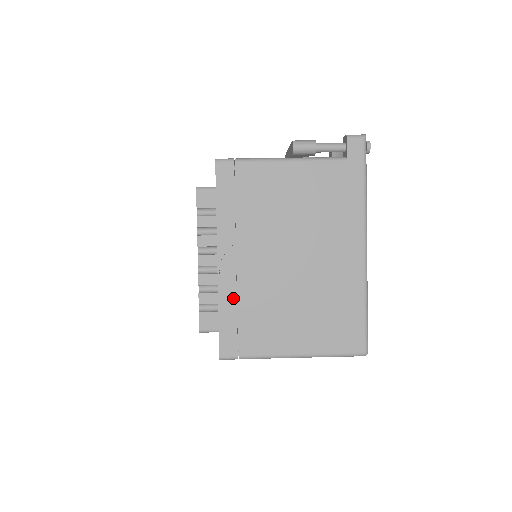
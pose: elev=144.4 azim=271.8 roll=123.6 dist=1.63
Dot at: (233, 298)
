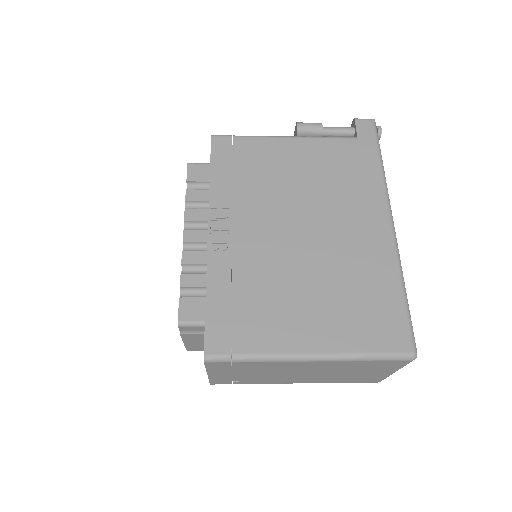
Dot at: (226, 277)
